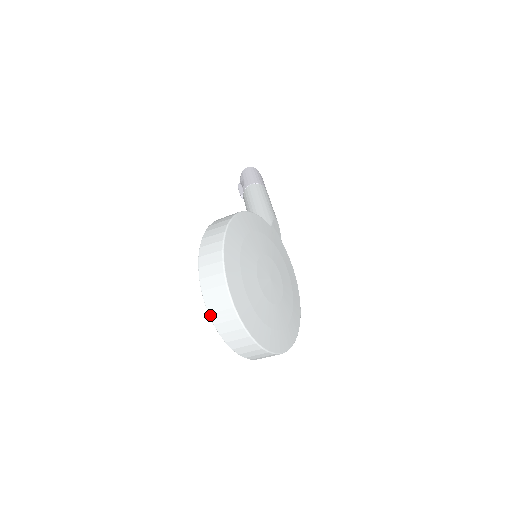
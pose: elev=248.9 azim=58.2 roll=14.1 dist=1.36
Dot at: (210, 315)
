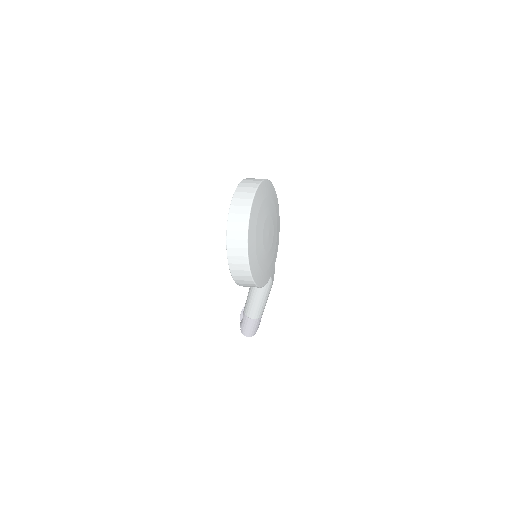
Dot at: (245, 179)
